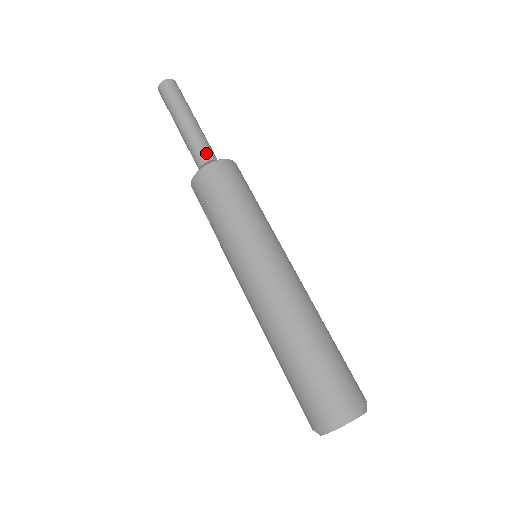
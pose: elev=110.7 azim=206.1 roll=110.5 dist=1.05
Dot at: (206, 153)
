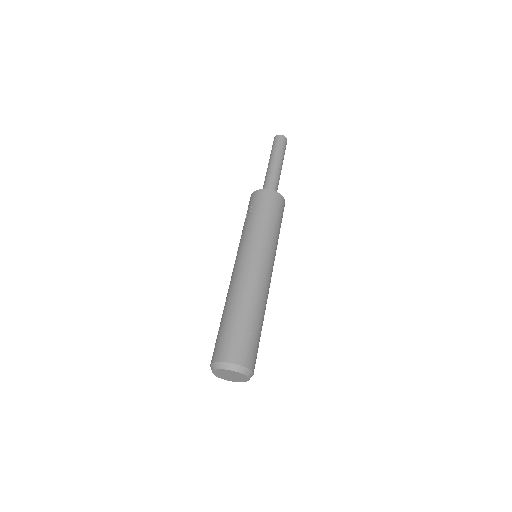
Dot at: (272, 185)
